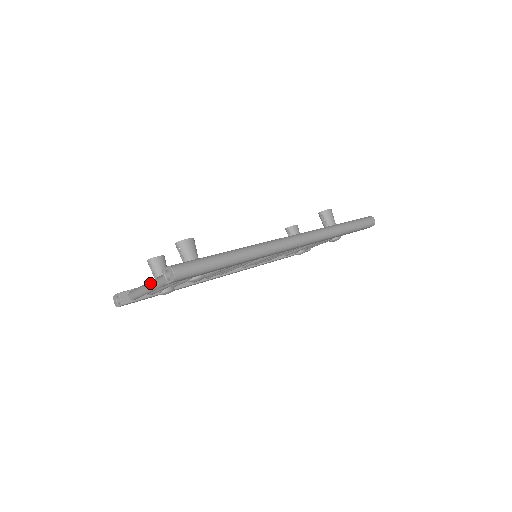
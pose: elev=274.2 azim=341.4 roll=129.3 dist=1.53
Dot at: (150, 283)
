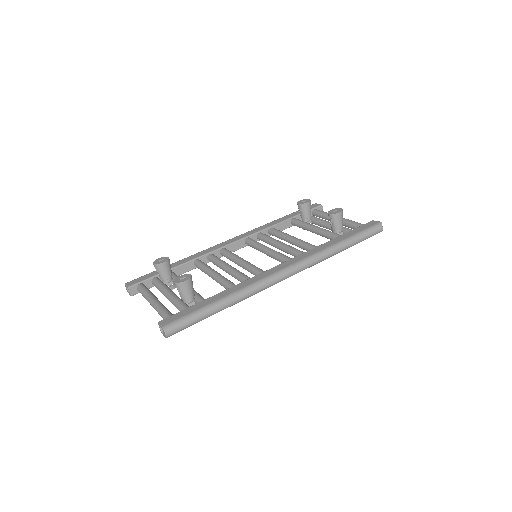
Dot at: (152, 304)
